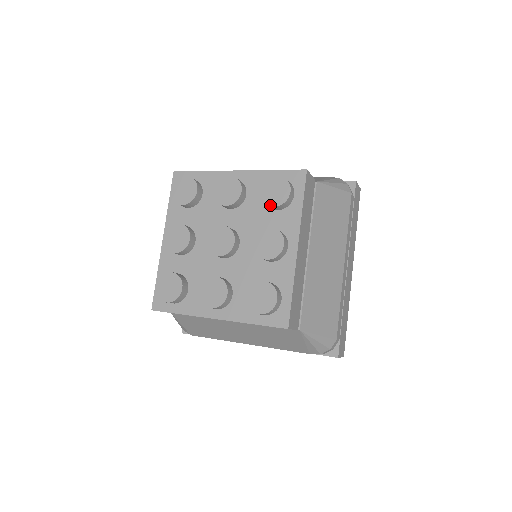
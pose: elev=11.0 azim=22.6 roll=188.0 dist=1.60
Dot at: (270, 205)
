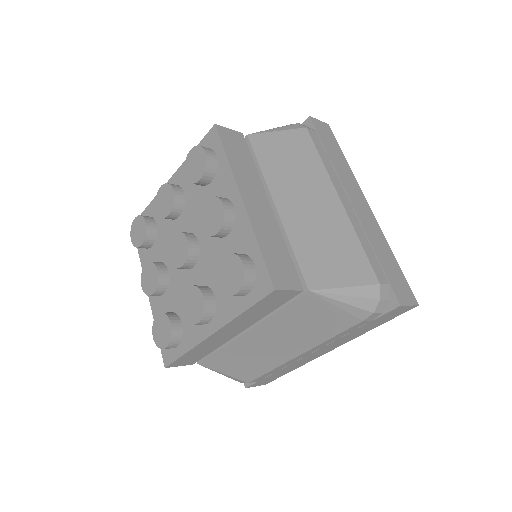
Dot at: (197, 180)
